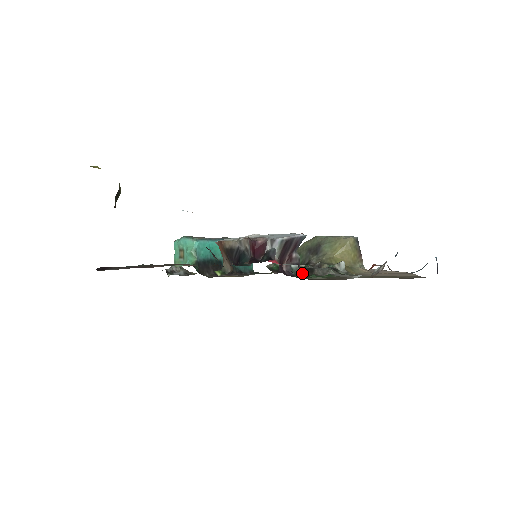
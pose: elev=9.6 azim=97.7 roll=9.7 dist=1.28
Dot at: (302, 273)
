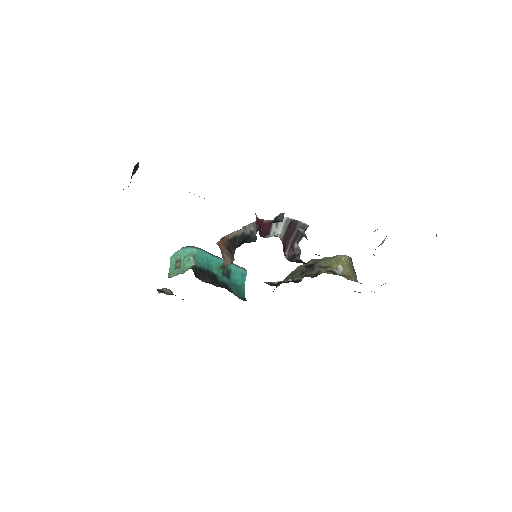
Dot at: (303, 263)
